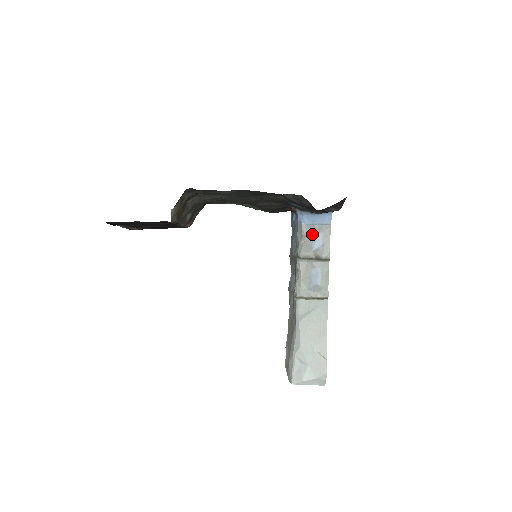
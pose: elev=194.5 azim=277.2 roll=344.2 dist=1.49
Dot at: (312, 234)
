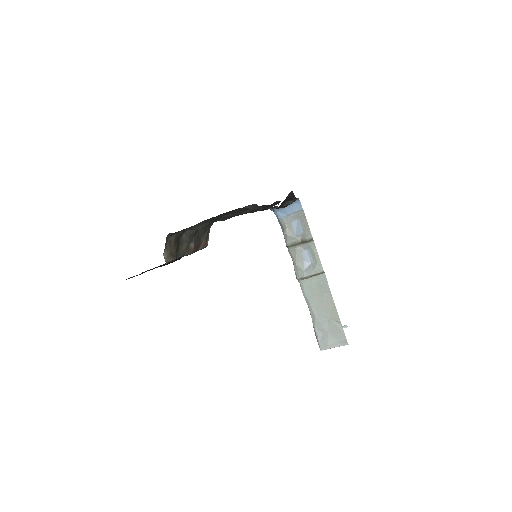
Dot at: (291, 223)
